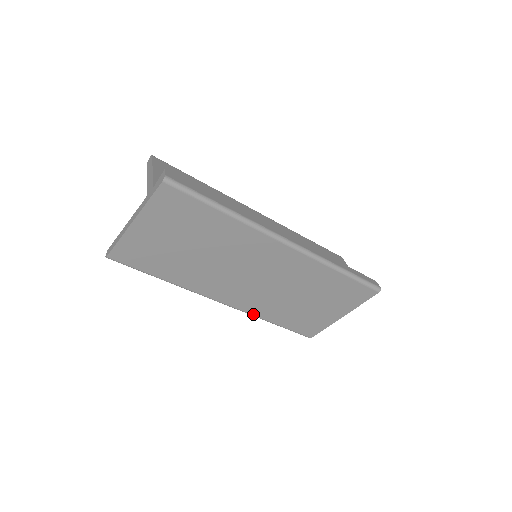
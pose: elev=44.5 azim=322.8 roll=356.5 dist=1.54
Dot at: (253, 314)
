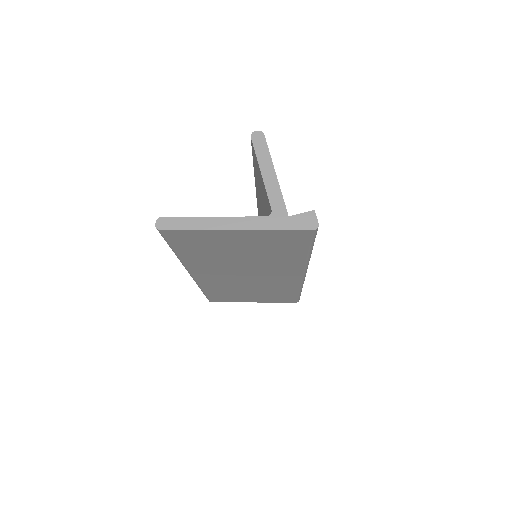
Dot at: (201, 286)
